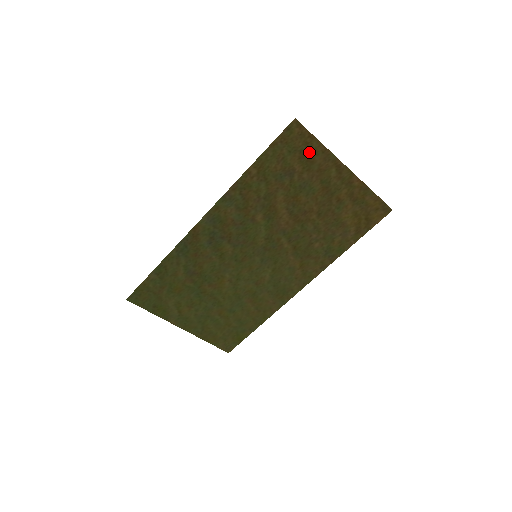
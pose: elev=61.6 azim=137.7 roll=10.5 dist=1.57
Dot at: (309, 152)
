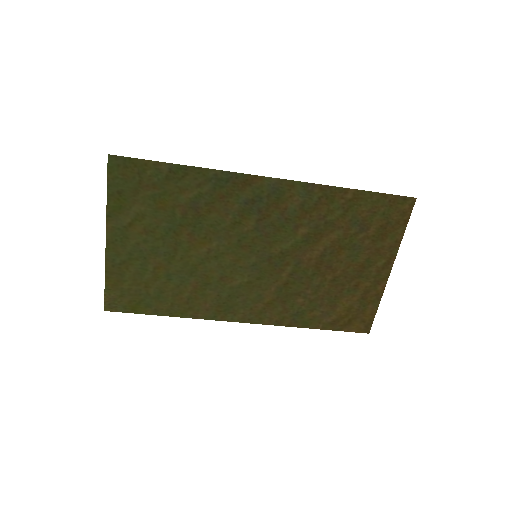
Dot at: (391, 230)
